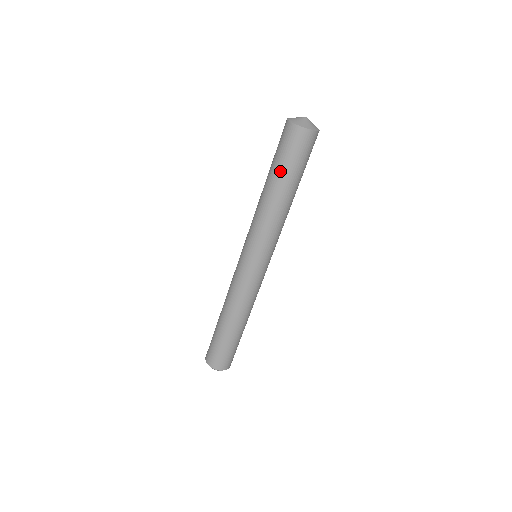
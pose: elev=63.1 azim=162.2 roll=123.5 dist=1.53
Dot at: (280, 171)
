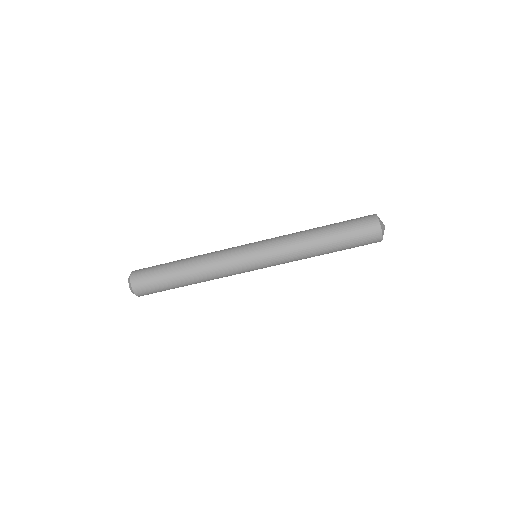
Dot at: (343, 247)
